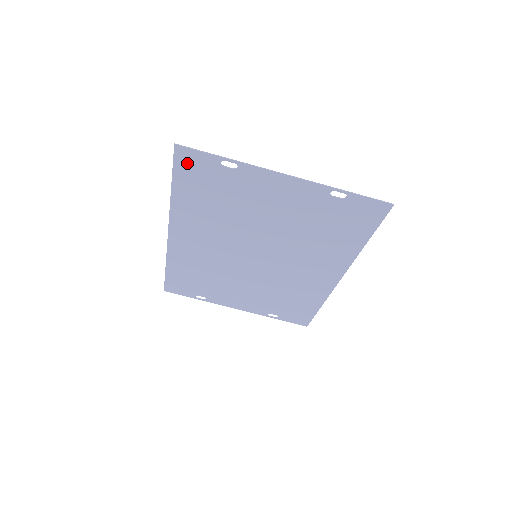
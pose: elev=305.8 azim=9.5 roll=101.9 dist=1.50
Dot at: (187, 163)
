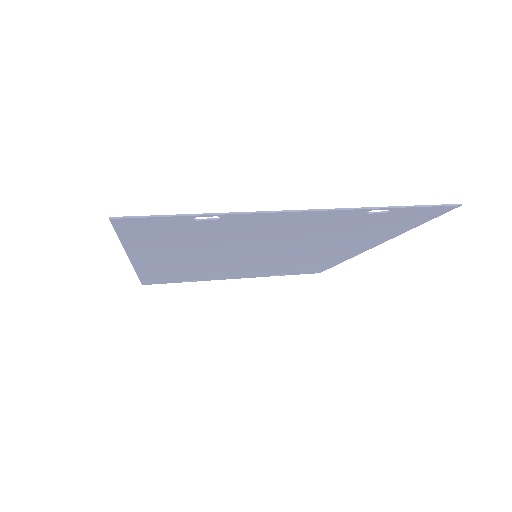
Dot at: (137, 227)
